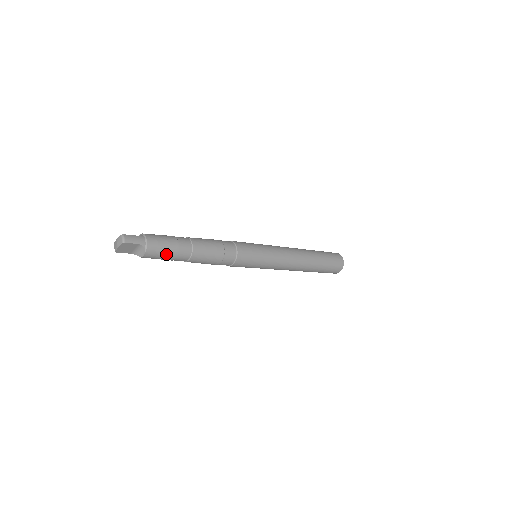
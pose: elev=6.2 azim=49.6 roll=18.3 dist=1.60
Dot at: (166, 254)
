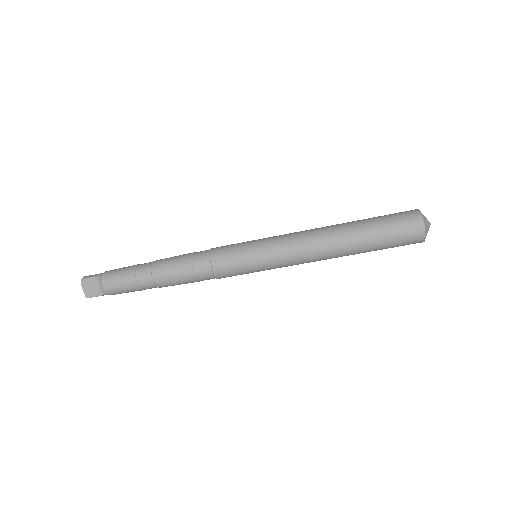
Dot at: (123, 277)
